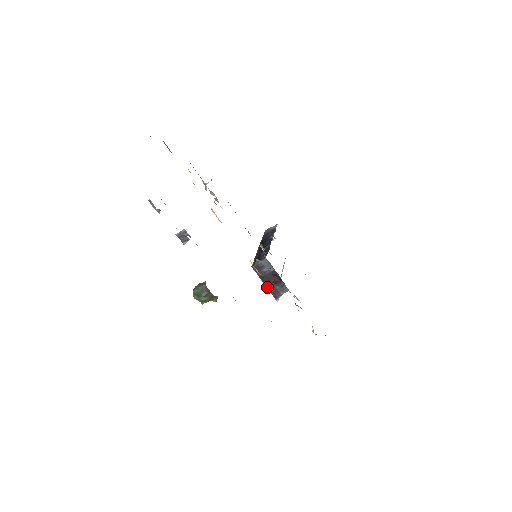
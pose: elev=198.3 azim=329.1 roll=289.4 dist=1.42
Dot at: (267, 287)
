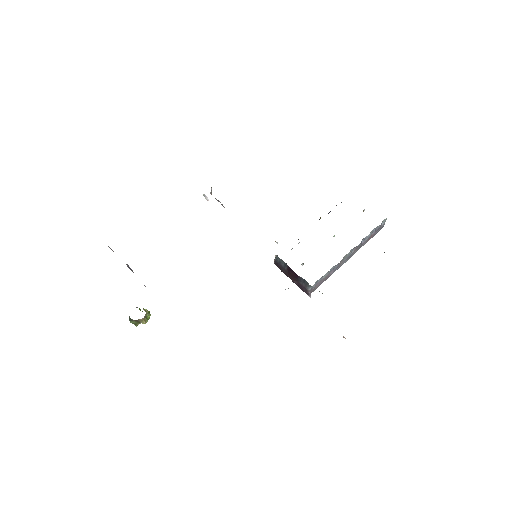
Dot at: (295, 283)
